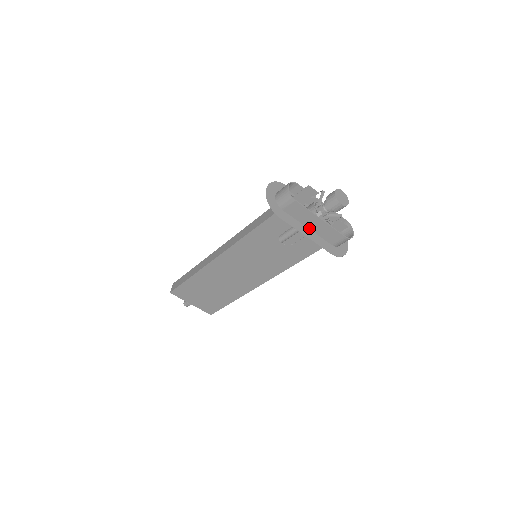
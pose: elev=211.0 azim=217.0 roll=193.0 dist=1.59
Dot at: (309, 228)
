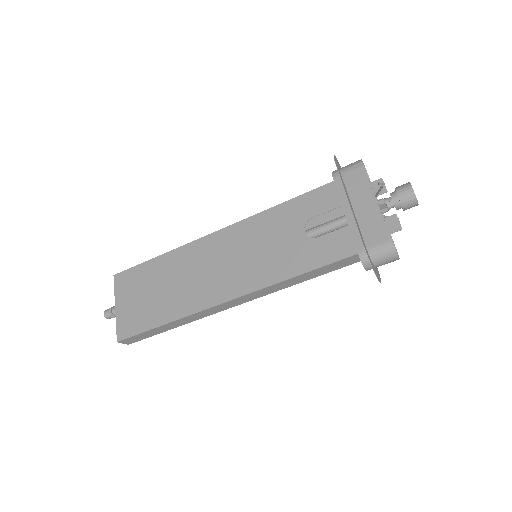
Dot at: (354, 210)
